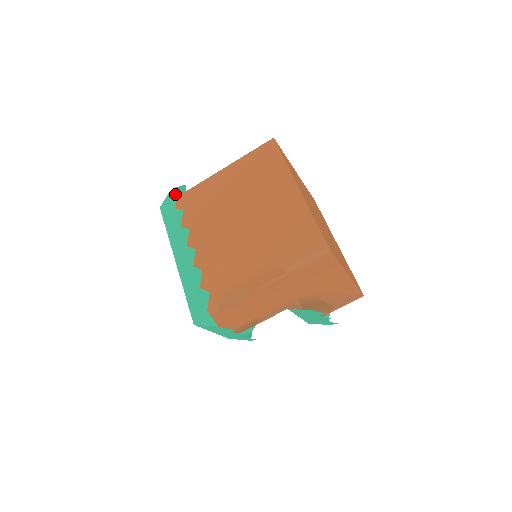
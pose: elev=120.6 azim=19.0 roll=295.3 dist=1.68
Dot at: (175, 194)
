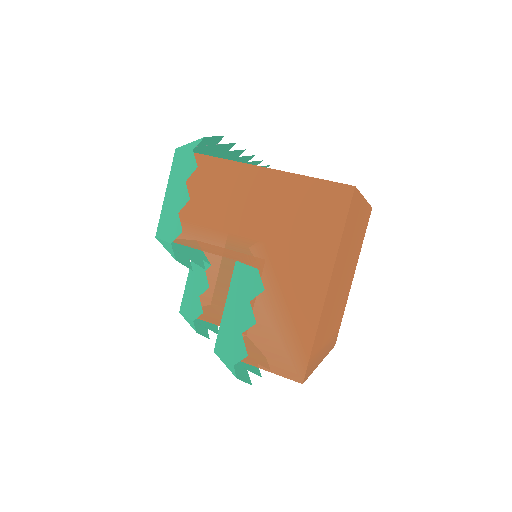
Dot at: (267, 166)
